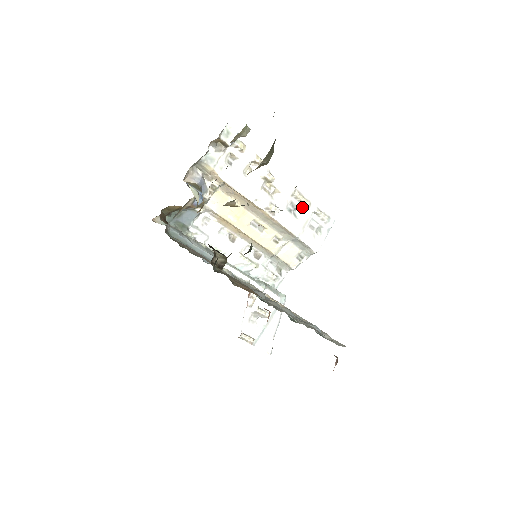
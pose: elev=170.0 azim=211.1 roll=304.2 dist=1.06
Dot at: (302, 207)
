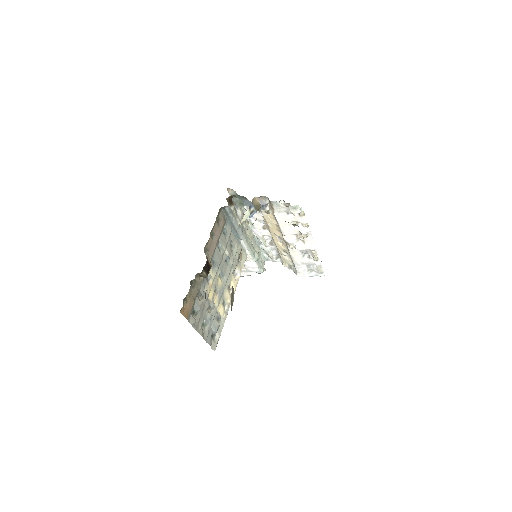
Dot at: (311, 257)
